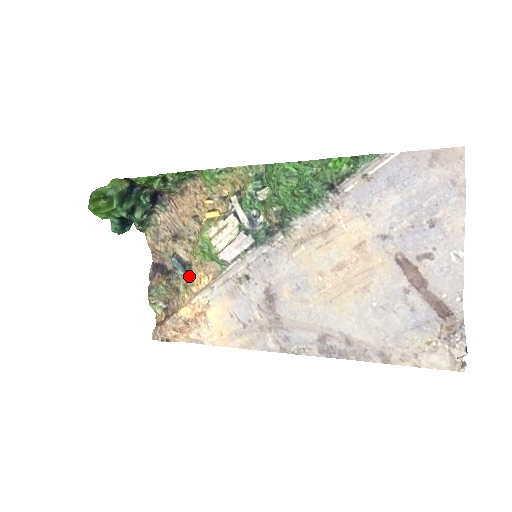
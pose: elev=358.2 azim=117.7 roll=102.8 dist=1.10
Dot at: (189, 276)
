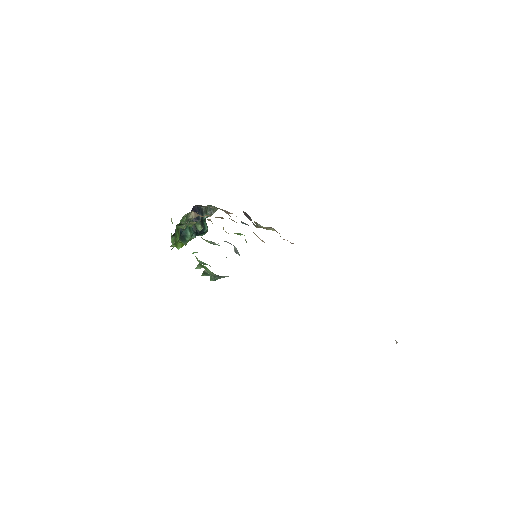
Dot at: occluded
